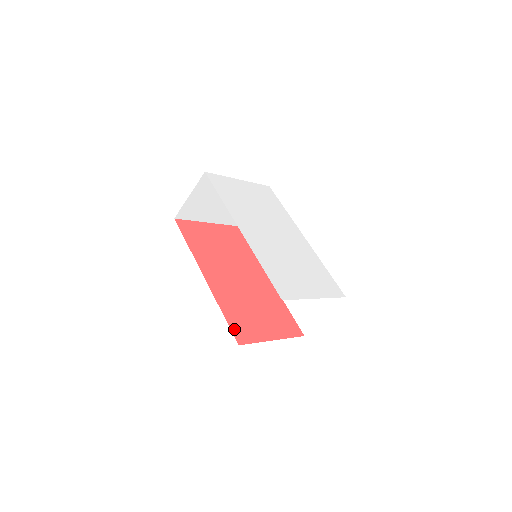
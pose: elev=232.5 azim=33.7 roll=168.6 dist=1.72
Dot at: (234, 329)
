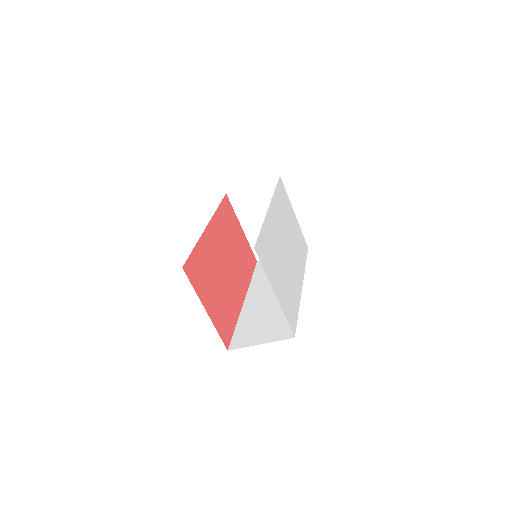
Dot at: (191, 261)
